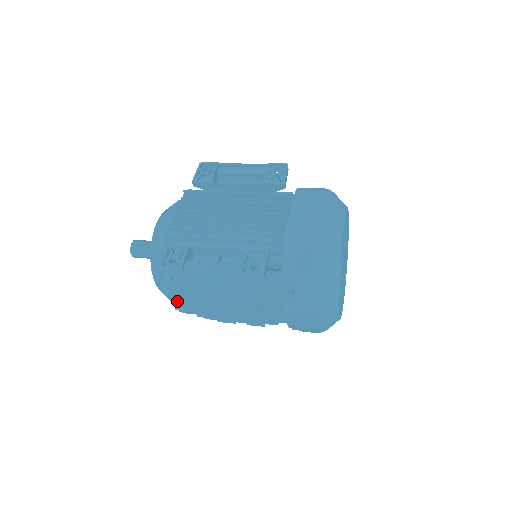
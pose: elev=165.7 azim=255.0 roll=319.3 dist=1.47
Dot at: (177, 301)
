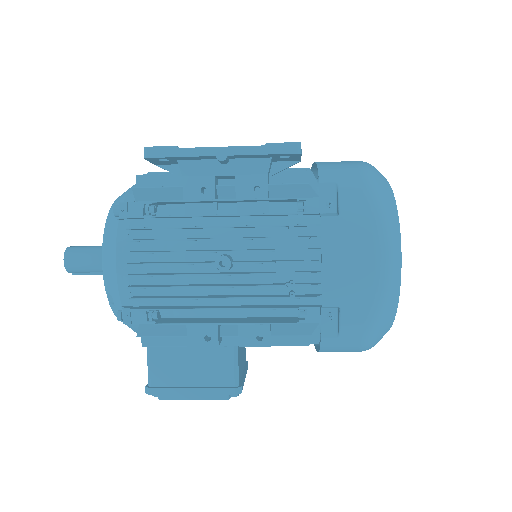
Dot at: (136, 263)
